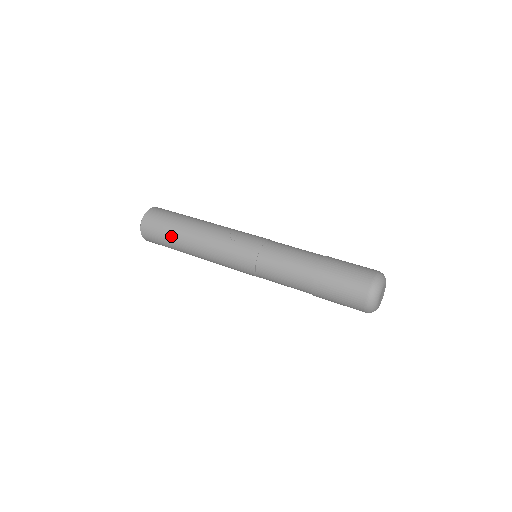
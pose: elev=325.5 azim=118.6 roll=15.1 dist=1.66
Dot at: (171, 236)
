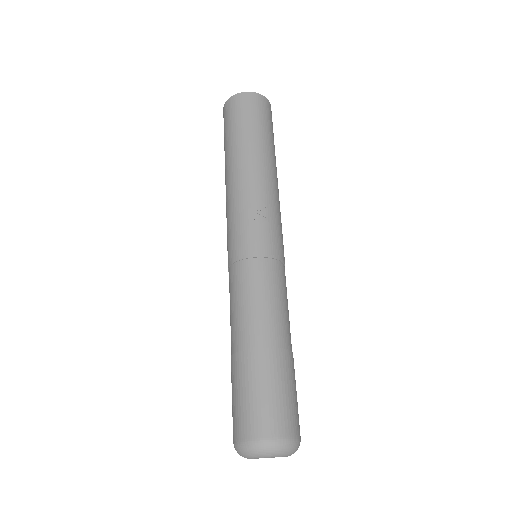
Dot at: (231, 139)
